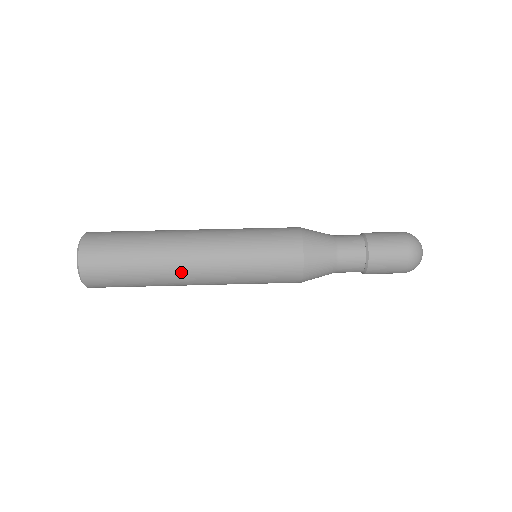
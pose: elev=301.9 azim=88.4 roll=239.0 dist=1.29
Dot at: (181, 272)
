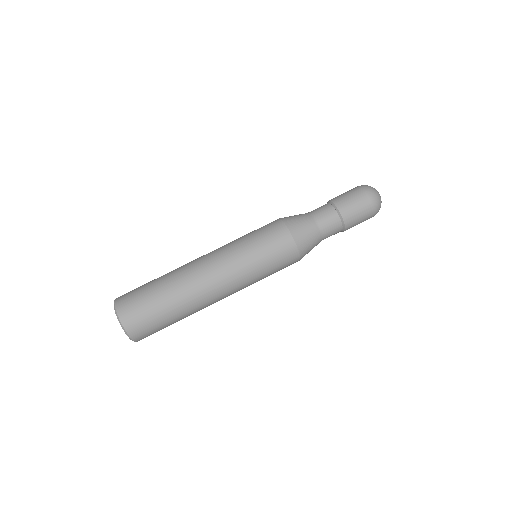
Dot at: (207, 297)
